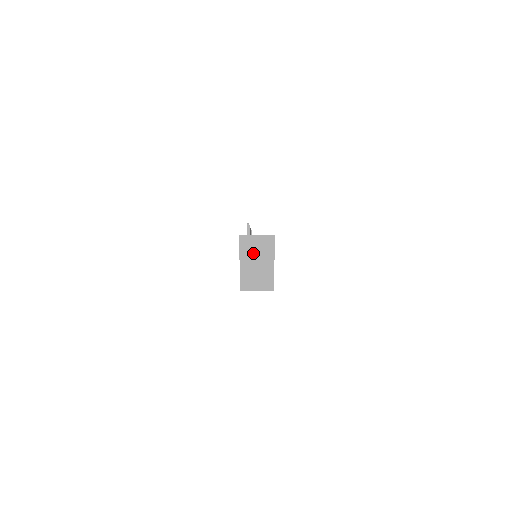
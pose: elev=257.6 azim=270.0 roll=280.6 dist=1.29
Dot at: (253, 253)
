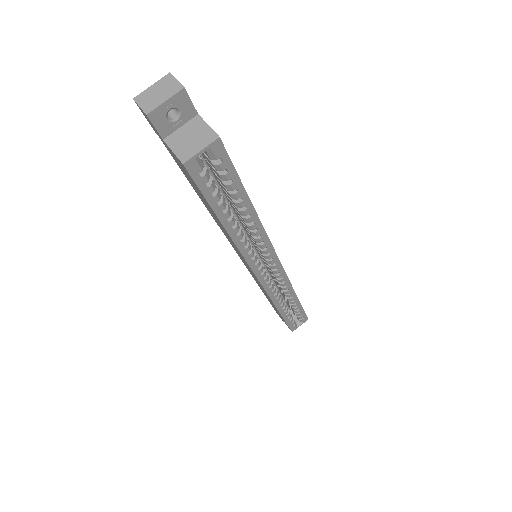
Dot at: (157, 99)
